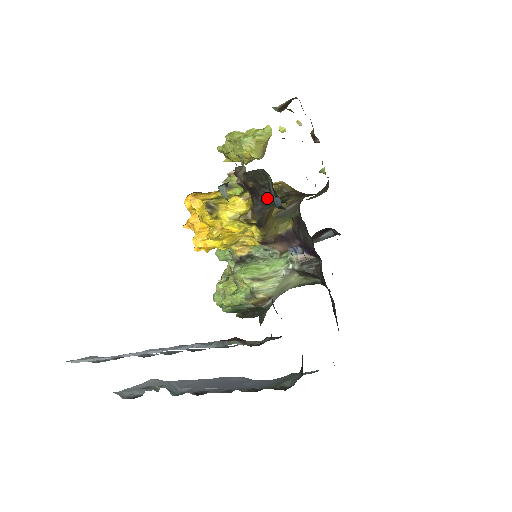
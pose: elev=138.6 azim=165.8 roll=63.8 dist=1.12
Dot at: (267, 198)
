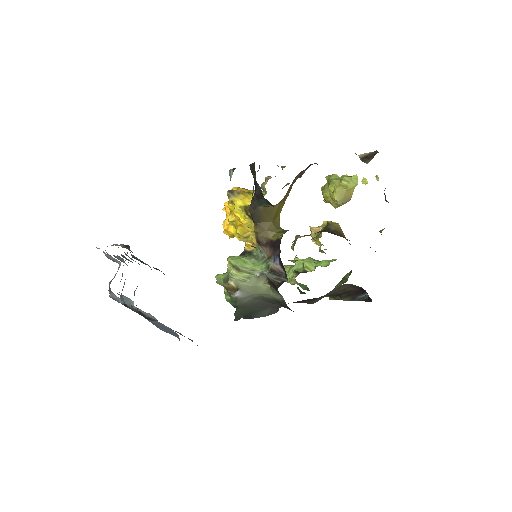
Dot at: (260, 194)
